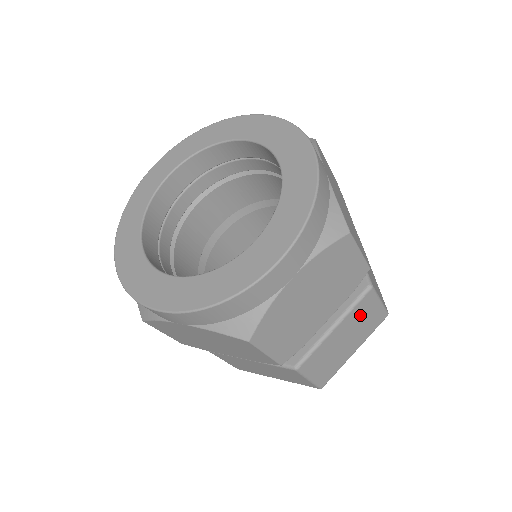
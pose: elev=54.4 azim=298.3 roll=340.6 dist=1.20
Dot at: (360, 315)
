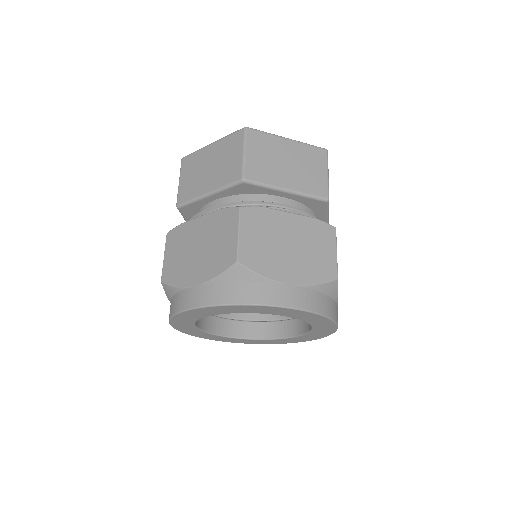
Dot at: occluded
